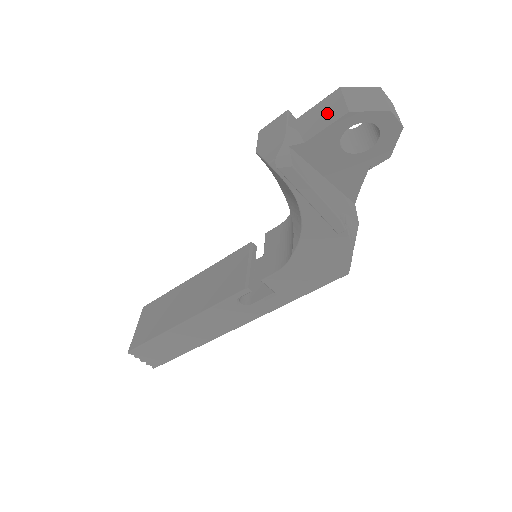
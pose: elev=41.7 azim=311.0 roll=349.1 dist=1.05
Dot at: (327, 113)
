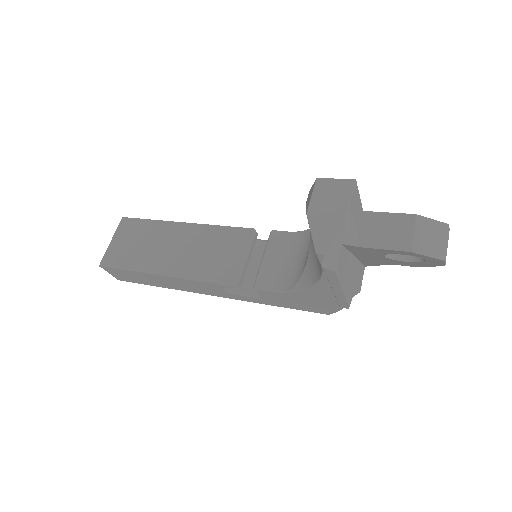
Dot at: (391, 233)
